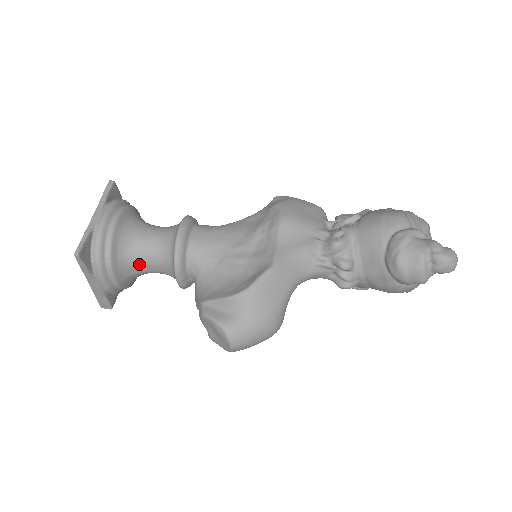
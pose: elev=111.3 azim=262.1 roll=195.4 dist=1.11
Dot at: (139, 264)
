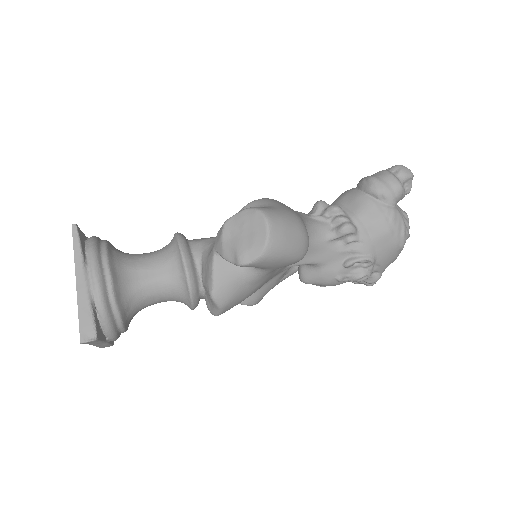
Dot at: (136, 268)
